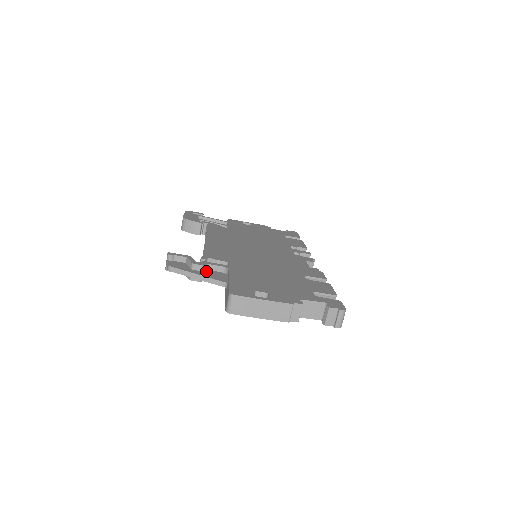
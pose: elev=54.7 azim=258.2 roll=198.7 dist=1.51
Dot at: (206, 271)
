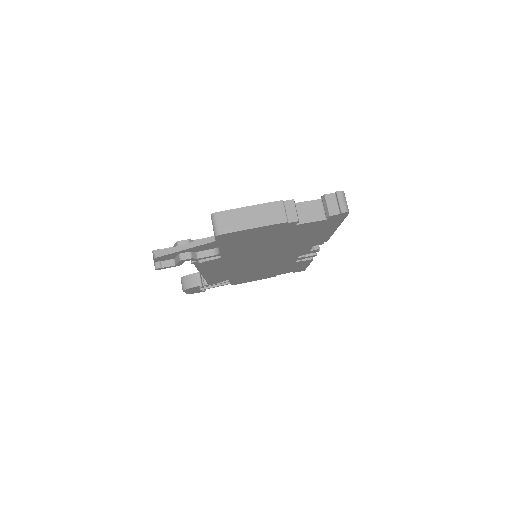
Dot at: occluded
